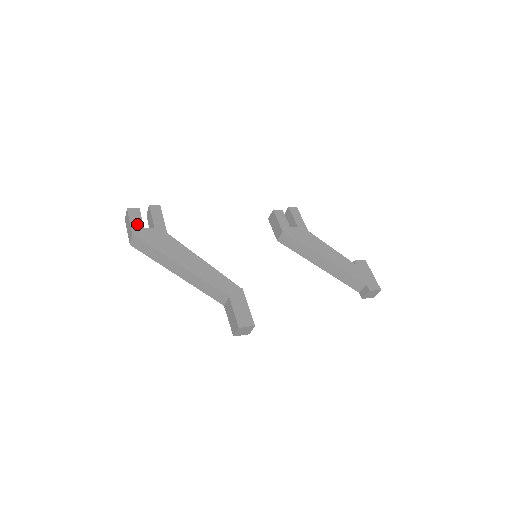
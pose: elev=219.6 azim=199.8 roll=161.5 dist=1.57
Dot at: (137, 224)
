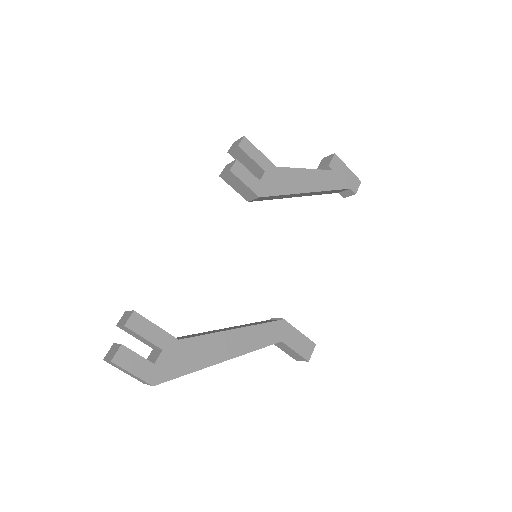
Dot at: (143, 368)
